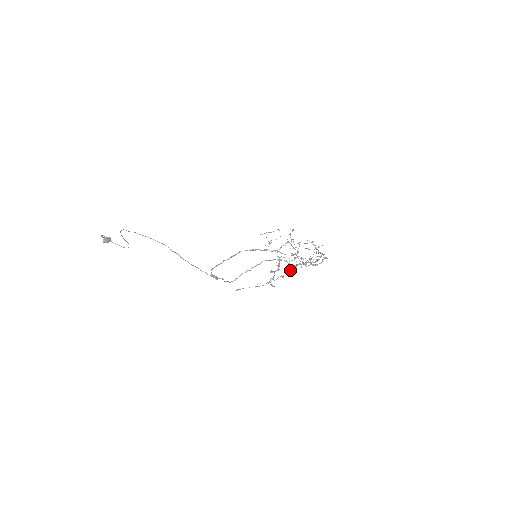
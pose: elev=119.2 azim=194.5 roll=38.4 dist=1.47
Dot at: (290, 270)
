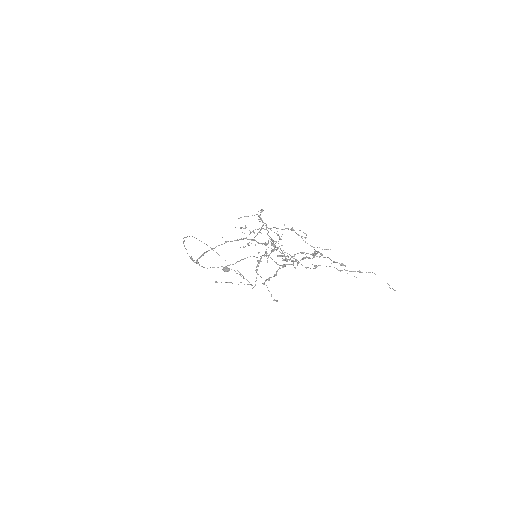
Dot at: (277, 271)
